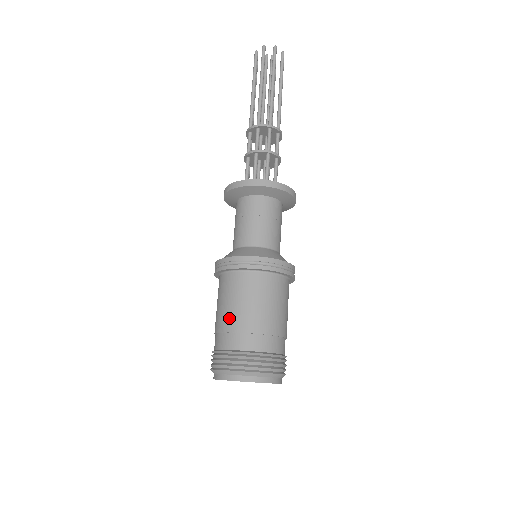
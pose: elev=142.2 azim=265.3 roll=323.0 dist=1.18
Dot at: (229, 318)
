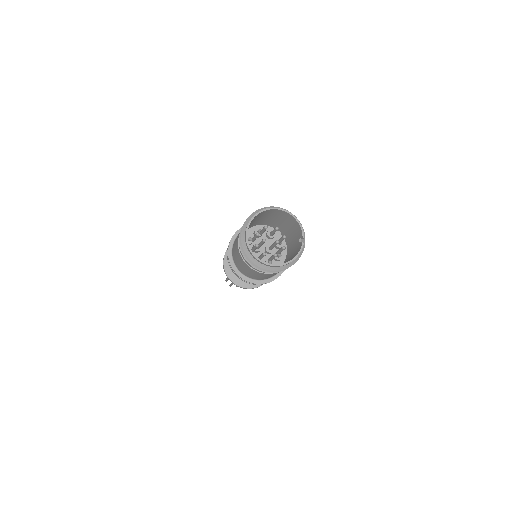
Dot at: occluded
